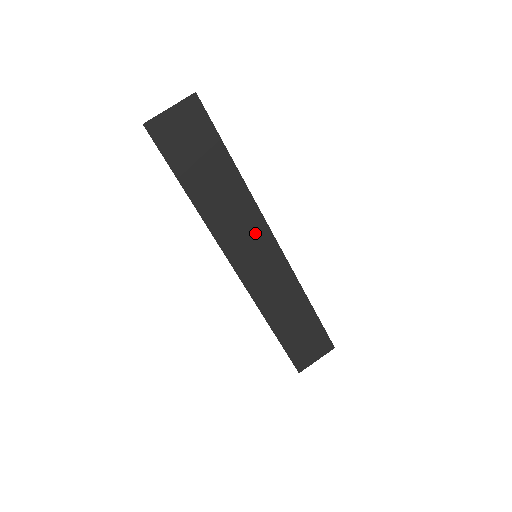
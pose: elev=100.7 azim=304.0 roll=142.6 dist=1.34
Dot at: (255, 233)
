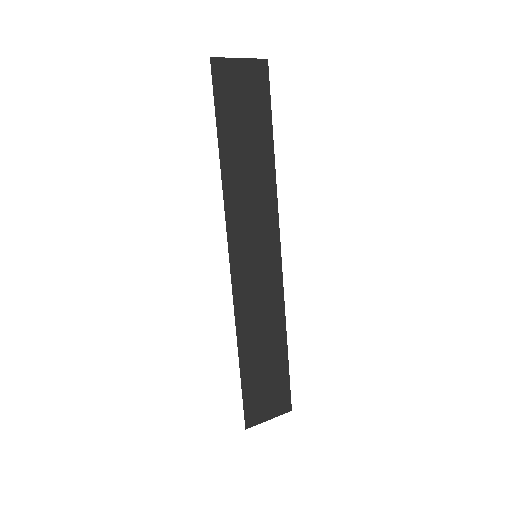
Dot at: (264, 230)
